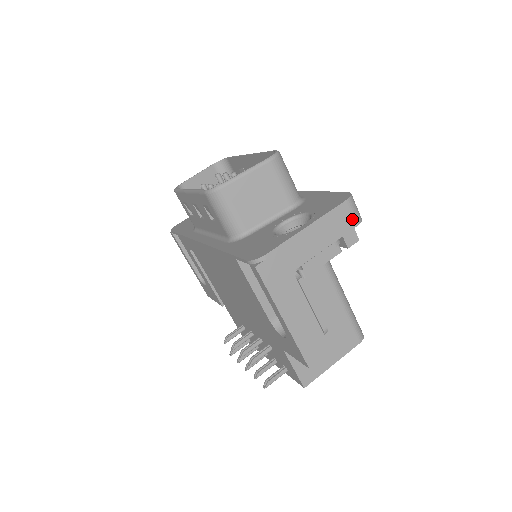
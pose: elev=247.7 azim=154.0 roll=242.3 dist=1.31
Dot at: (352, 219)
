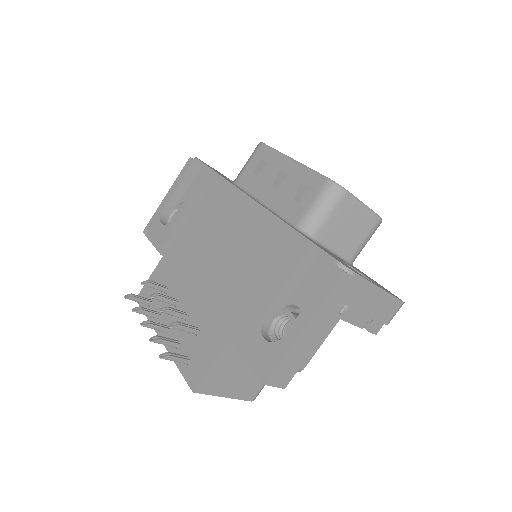
Dot at: (390, 317)
